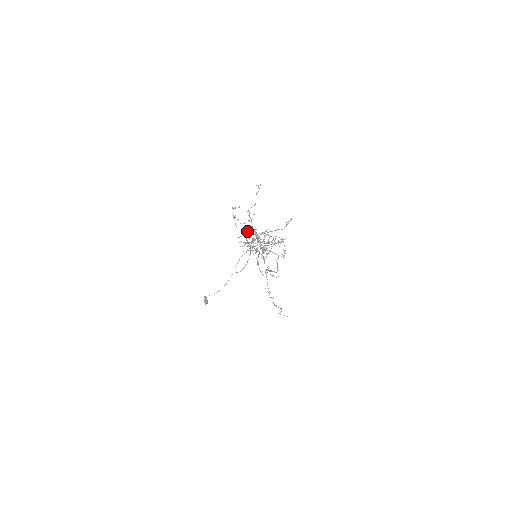
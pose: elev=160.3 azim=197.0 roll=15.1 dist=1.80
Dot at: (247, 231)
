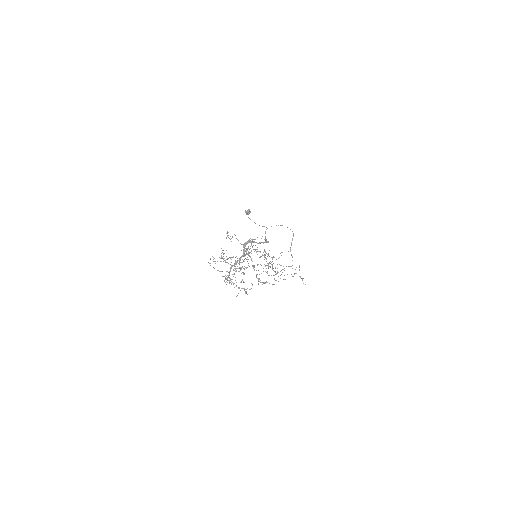
Dot at: (243, 247)
